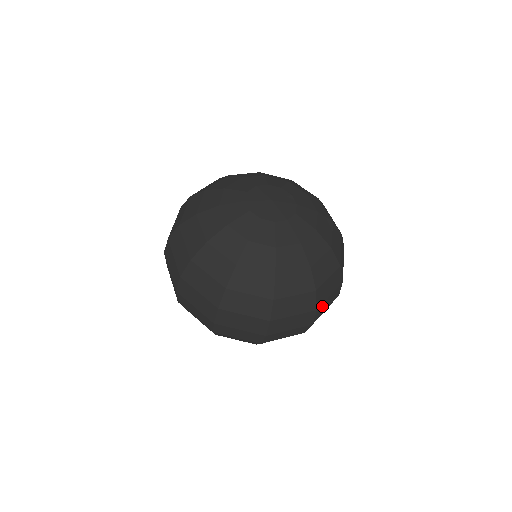
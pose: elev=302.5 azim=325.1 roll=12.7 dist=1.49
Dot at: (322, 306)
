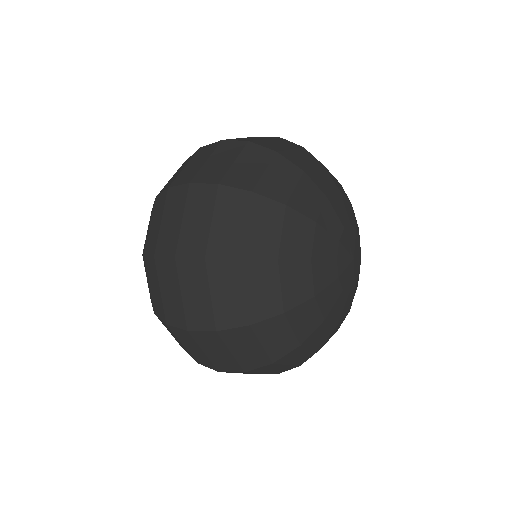
Dot at: occluded
